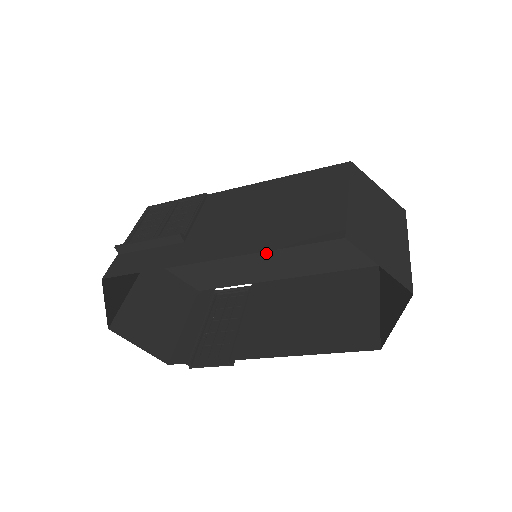
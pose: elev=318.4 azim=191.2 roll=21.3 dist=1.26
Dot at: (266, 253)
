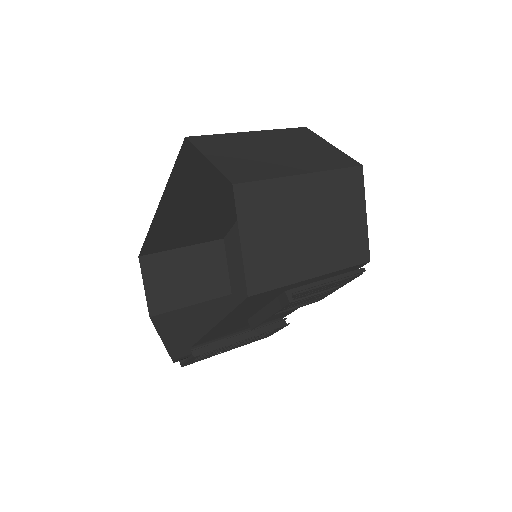
Dot at: occluded
